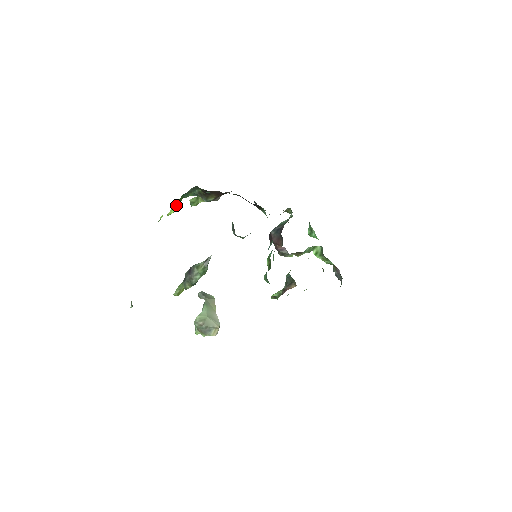
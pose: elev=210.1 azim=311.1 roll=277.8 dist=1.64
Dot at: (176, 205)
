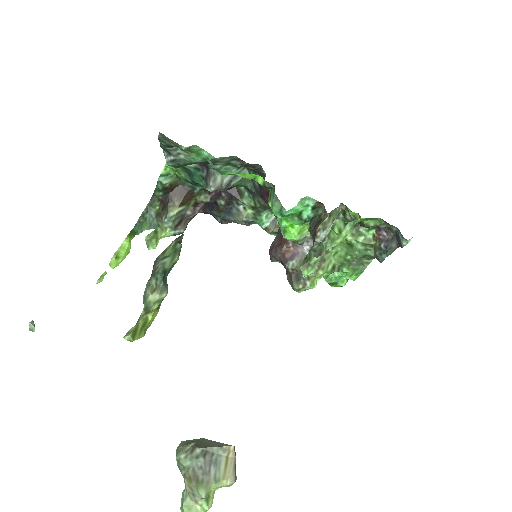
Dot at: (126, 244)
